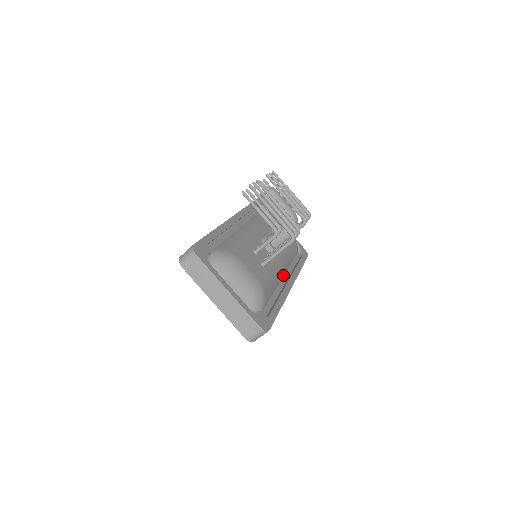
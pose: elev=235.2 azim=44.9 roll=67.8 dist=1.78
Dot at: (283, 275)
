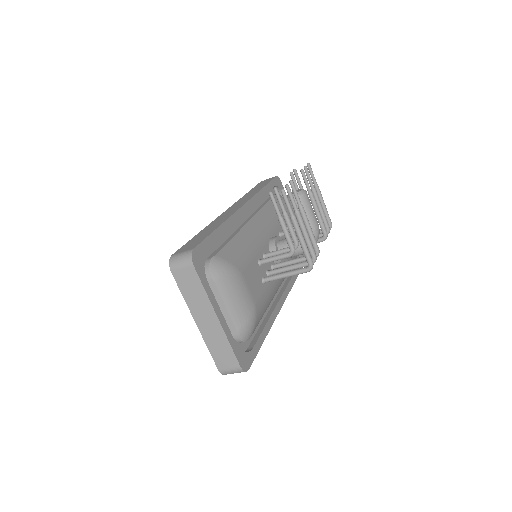
Dot at: occluded
